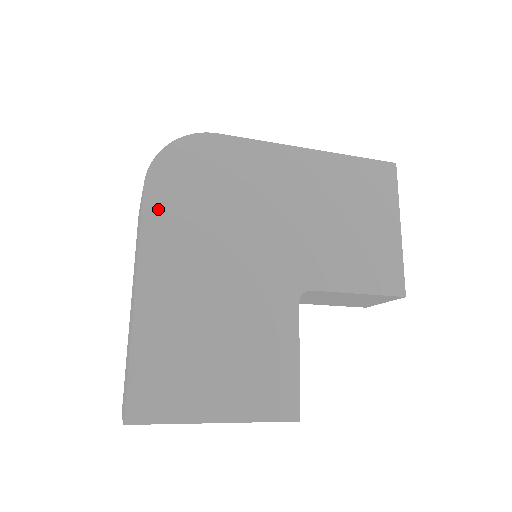
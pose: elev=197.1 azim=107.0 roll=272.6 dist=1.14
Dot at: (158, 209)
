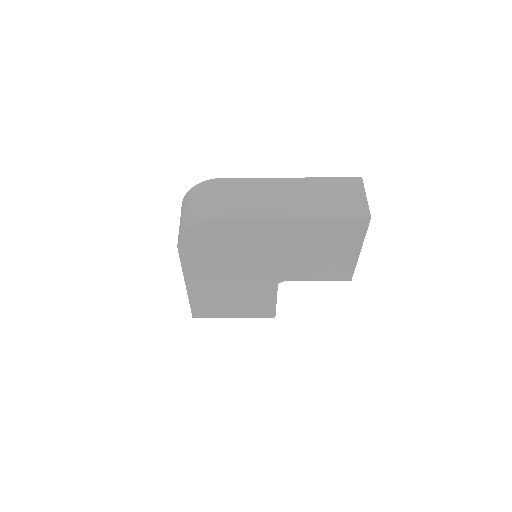
Dot at: (189, 258)
